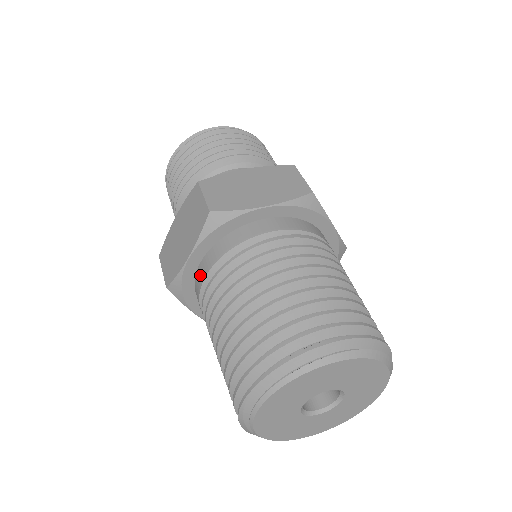
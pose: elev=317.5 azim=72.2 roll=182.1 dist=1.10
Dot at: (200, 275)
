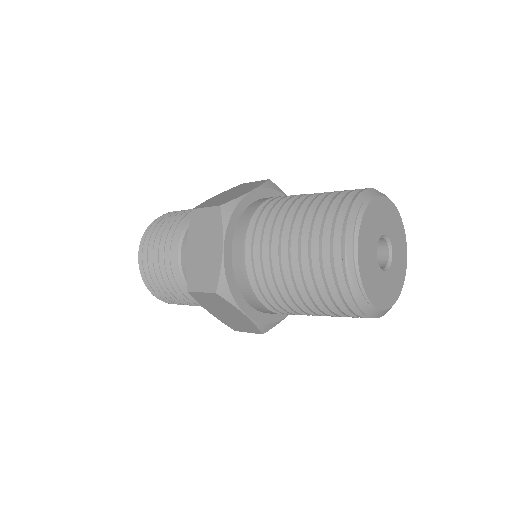
Dot at: (238, 258)
